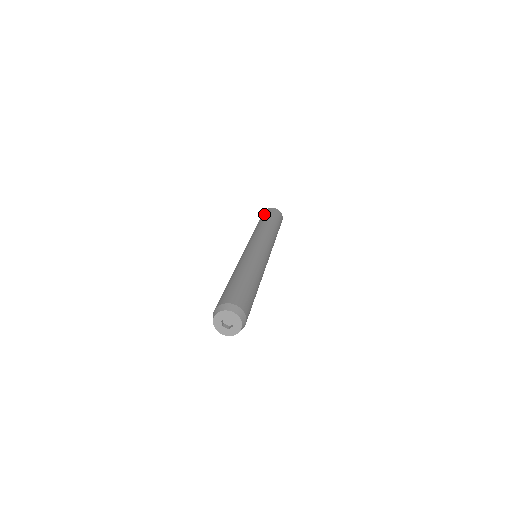
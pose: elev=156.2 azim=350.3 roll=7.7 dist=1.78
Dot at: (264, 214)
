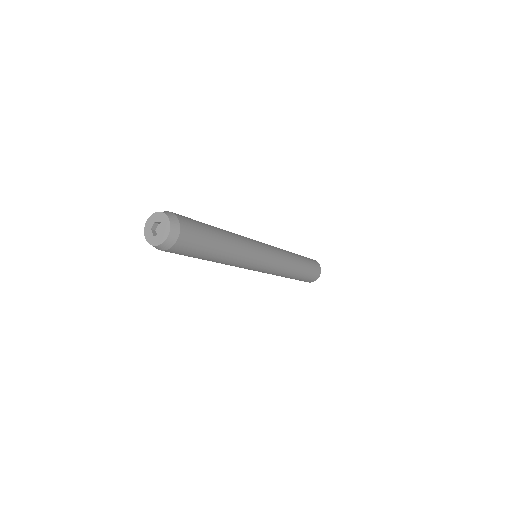
Dot at: occluded
